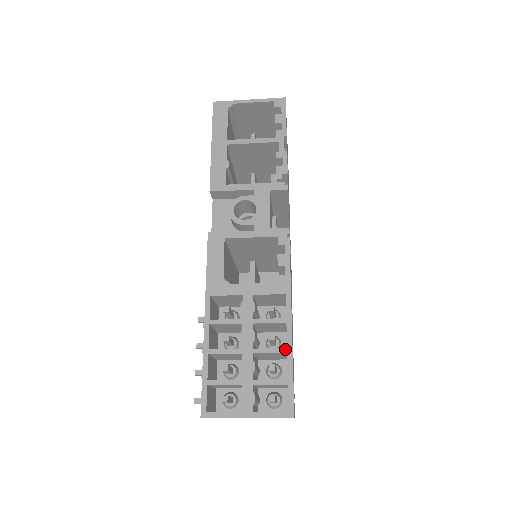
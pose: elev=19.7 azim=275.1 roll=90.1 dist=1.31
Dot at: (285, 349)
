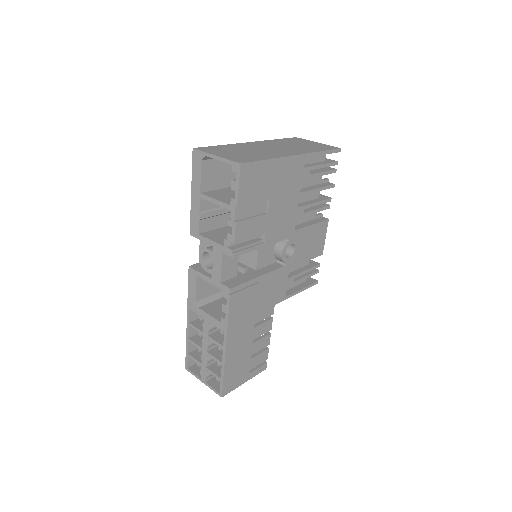
Dot at: (221, 362)
